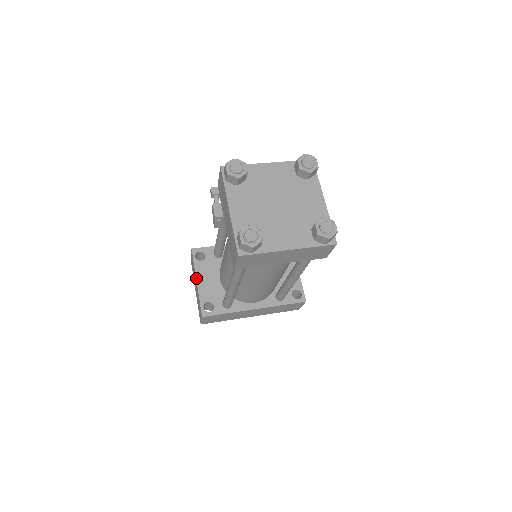
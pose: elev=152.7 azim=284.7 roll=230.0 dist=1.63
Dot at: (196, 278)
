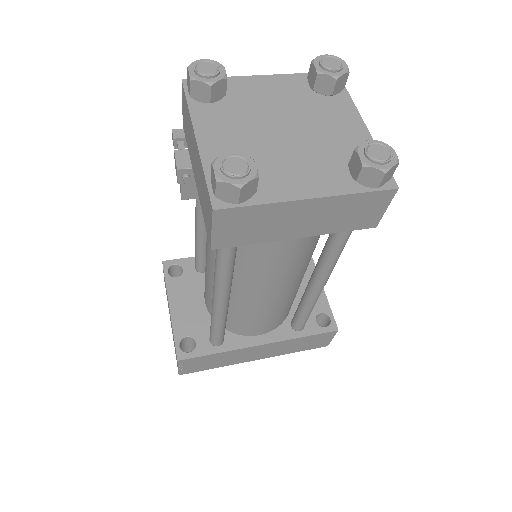
Dot at: (168, 302)
